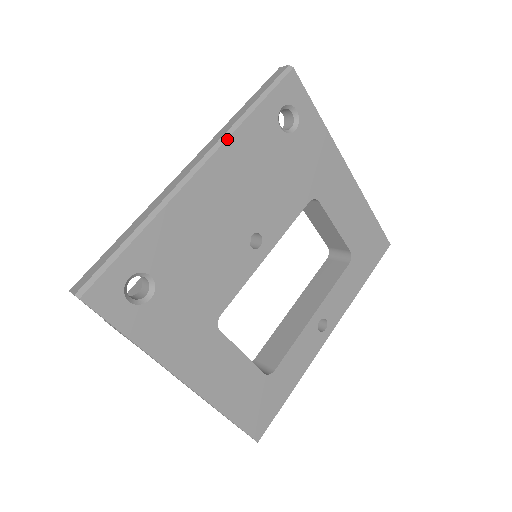
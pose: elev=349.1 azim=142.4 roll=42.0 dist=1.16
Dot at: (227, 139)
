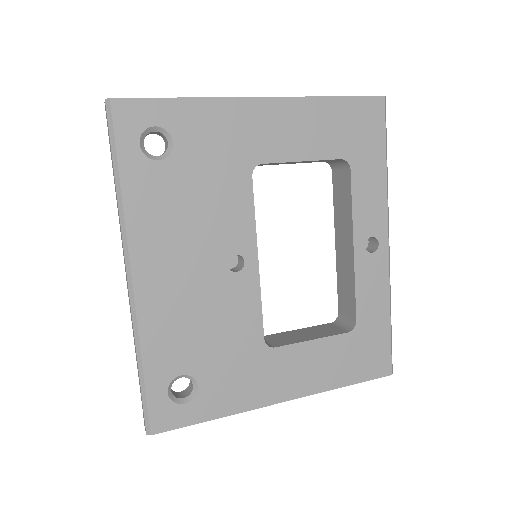
Dot at: (126, 231)
